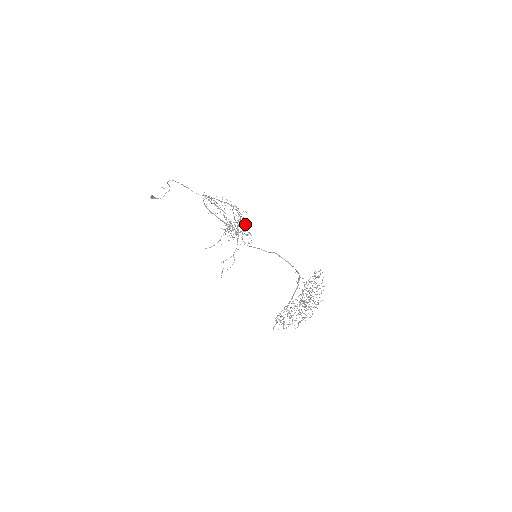
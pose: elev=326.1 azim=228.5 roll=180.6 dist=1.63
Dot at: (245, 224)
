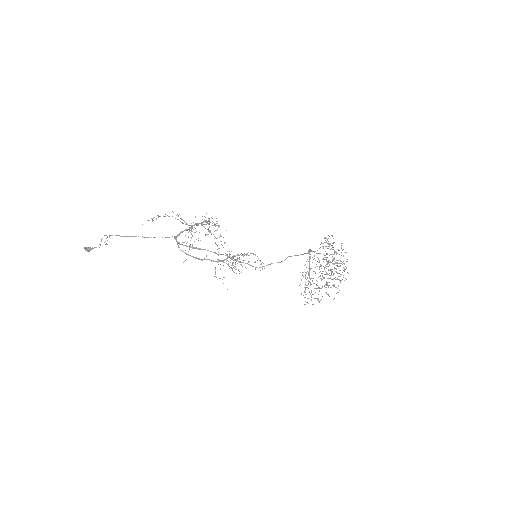
Dot at: occluded
